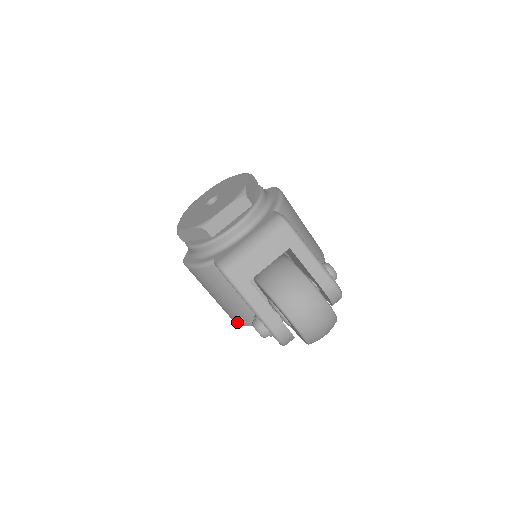
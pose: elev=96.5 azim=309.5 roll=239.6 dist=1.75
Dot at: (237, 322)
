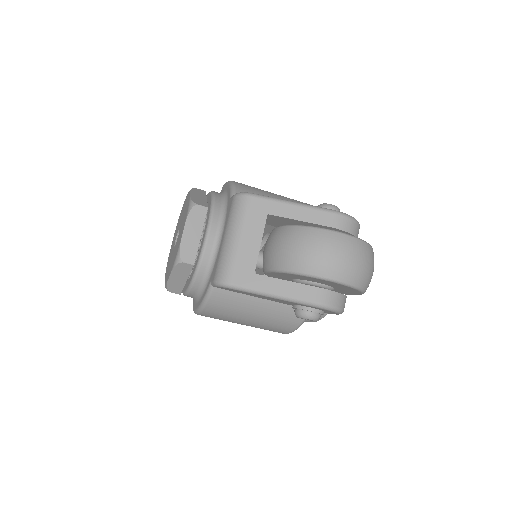
Dot at: (288, 331)
